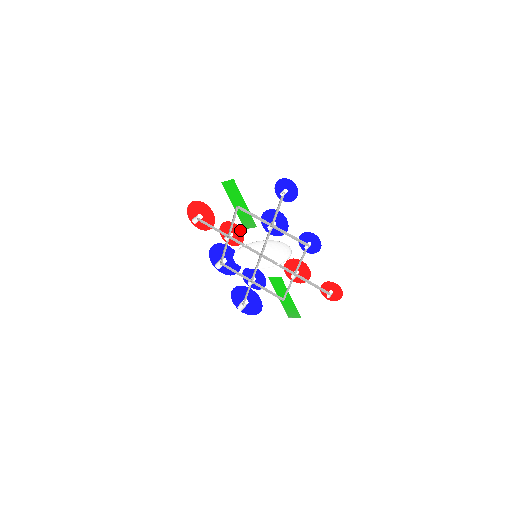
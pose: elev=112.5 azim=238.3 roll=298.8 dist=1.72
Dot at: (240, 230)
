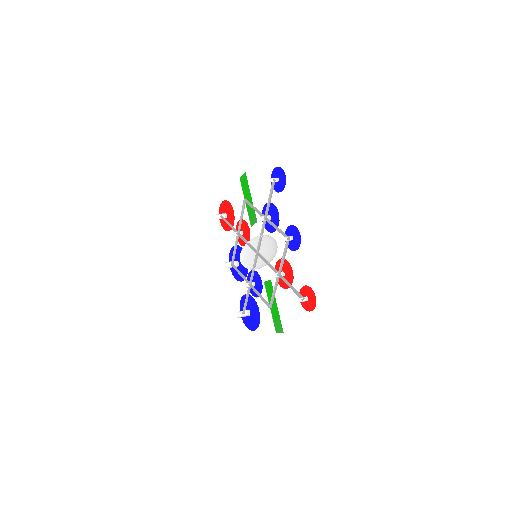
Dot at: (248, 228)
